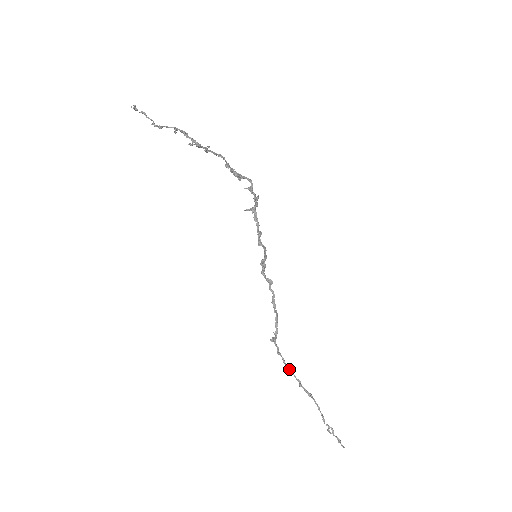
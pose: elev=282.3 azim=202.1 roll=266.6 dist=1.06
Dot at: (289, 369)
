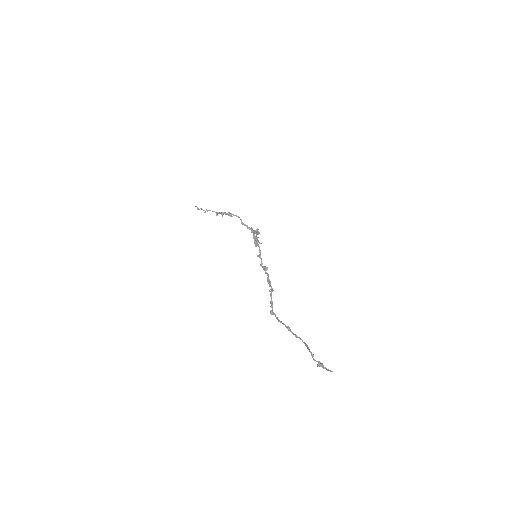
Dot at: (280, 321)
